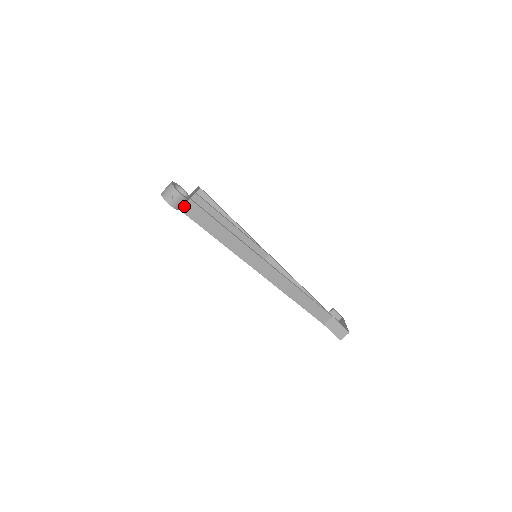
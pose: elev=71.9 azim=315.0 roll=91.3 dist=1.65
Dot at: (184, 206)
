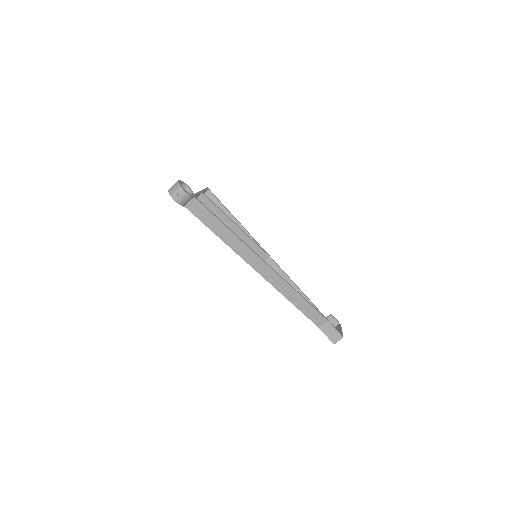
Dot at: (189, 203)
